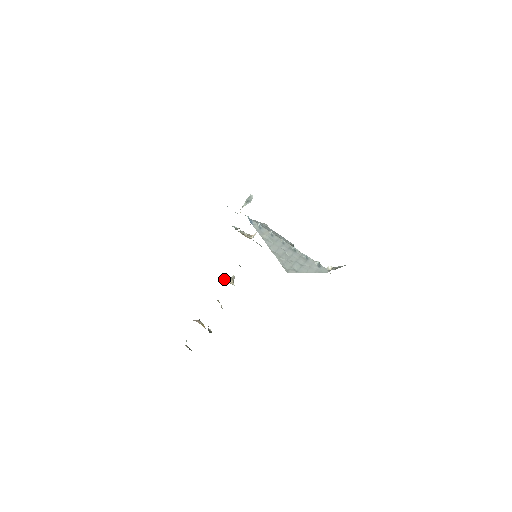
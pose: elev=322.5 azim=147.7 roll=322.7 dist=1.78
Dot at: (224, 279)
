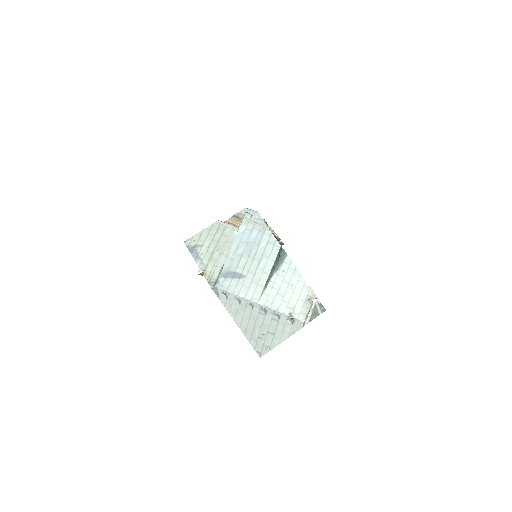
Dot at: occluded
